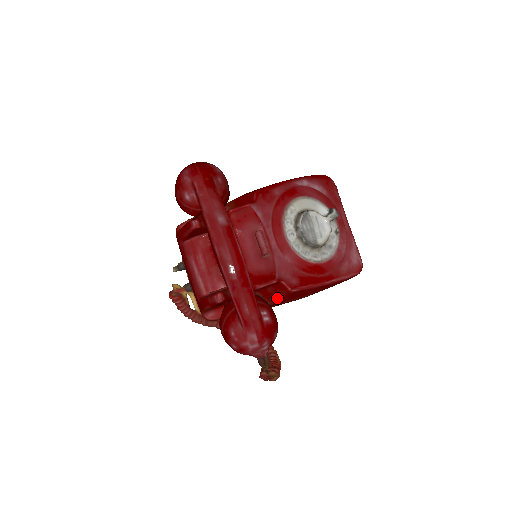
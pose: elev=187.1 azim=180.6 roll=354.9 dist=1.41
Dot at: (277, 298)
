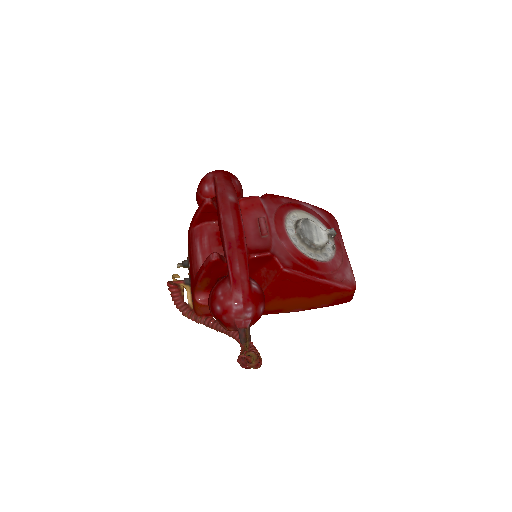
Dot at: (269, 282)
